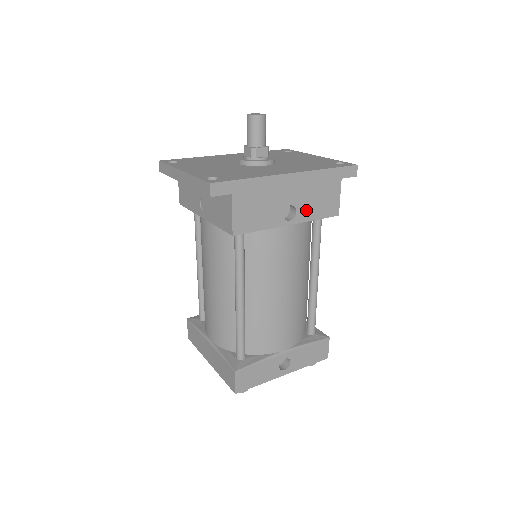
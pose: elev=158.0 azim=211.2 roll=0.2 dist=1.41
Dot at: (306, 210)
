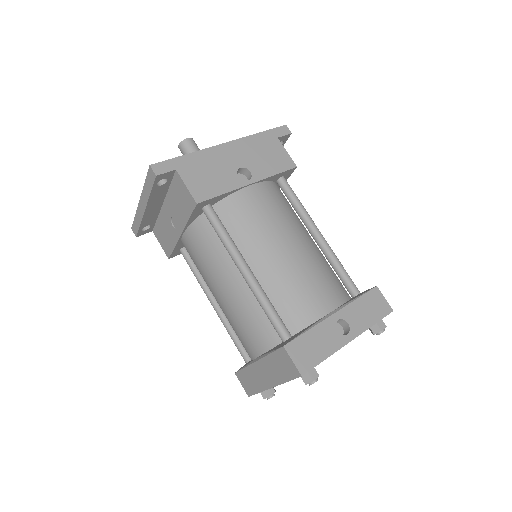
Dot at: (260, 169)
